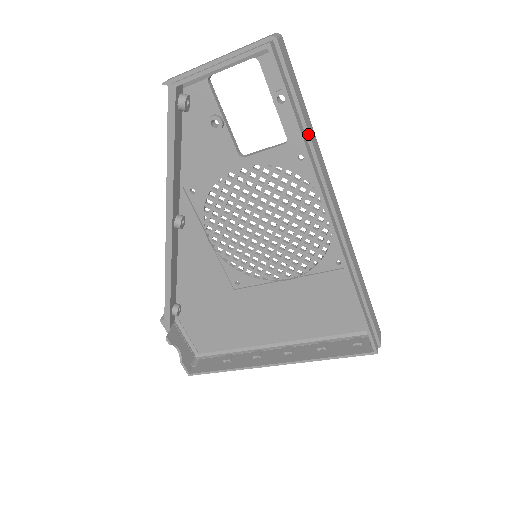
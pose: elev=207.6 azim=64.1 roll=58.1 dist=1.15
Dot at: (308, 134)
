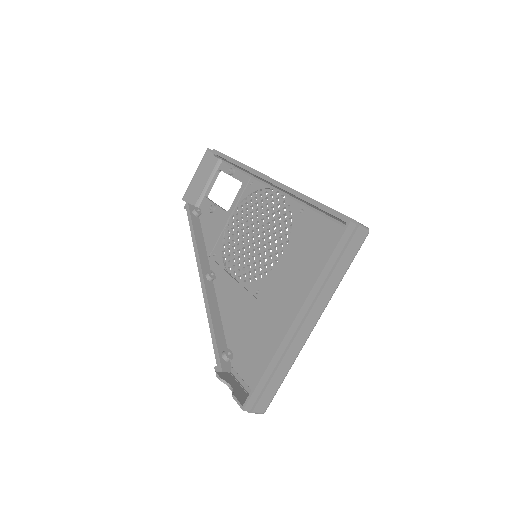
Dot at: (239, 163)
